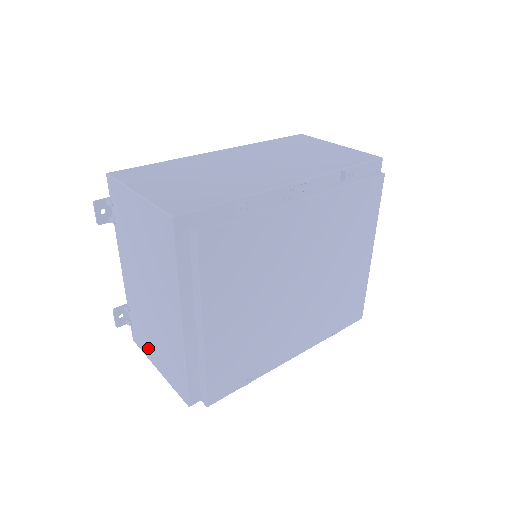
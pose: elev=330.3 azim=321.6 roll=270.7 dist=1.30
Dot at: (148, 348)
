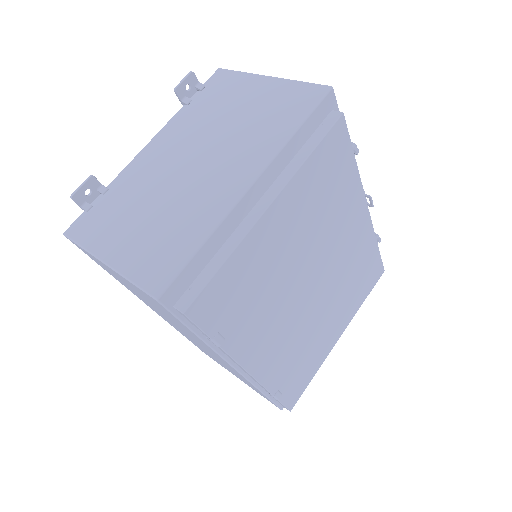
Dot at: (108, 234)
